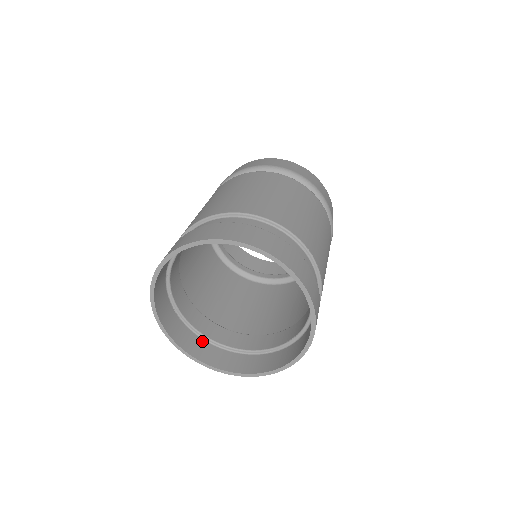
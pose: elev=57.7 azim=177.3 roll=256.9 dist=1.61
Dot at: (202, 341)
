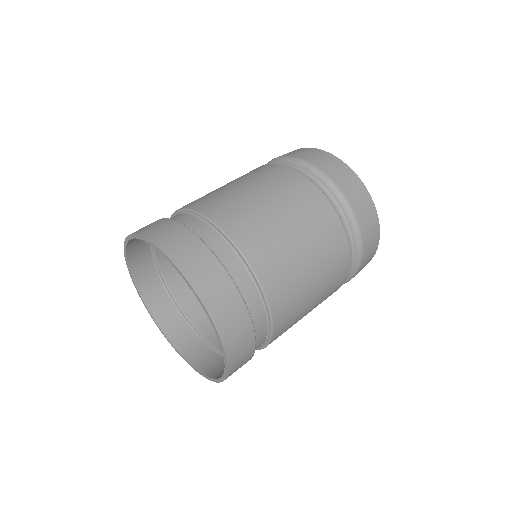
Dot at: (191, 332)
